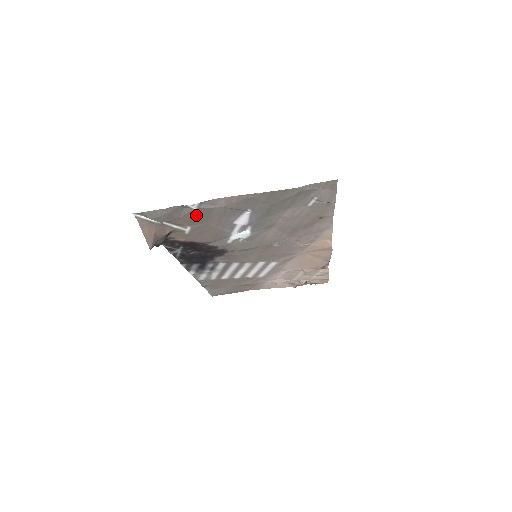
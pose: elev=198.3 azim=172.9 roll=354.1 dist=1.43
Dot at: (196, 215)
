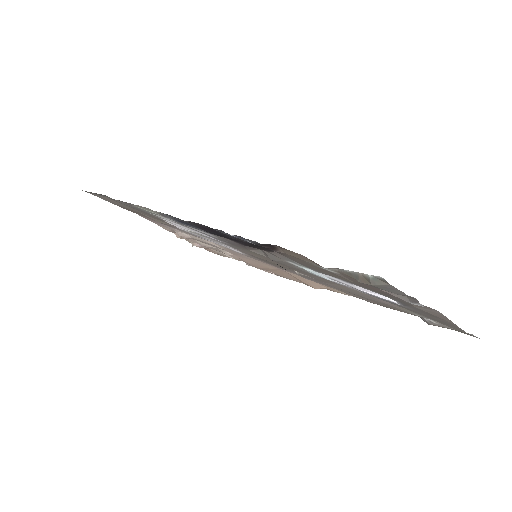
Dot at: (385, 293)
